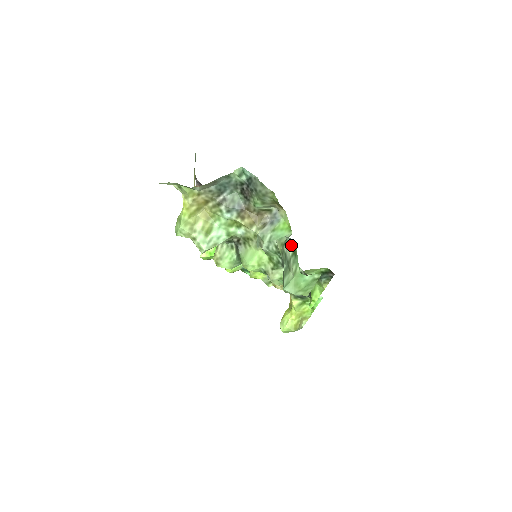
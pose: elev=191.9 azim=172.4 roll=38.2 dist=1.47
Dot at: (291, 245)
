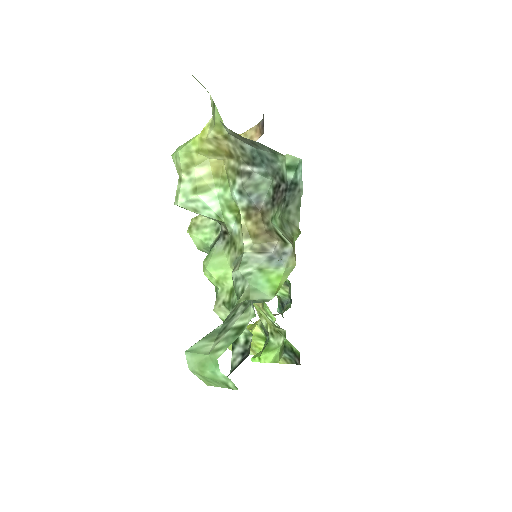
Dot at: (247, 316)
